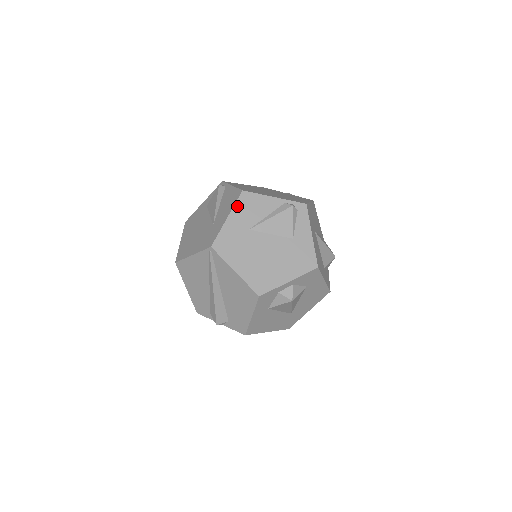
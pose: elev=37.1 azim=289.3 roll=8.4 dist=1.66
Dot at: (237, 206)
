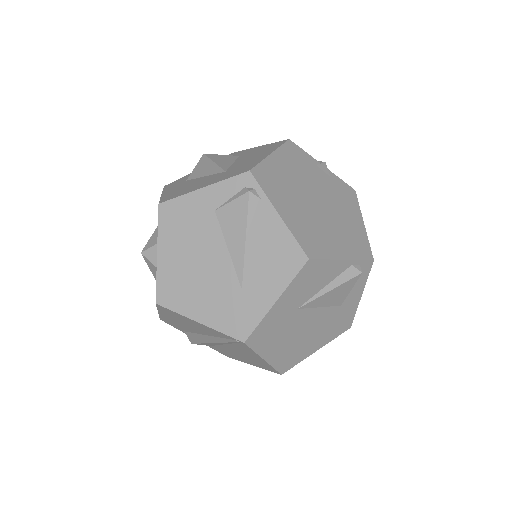
Dot at: (294, 283)
